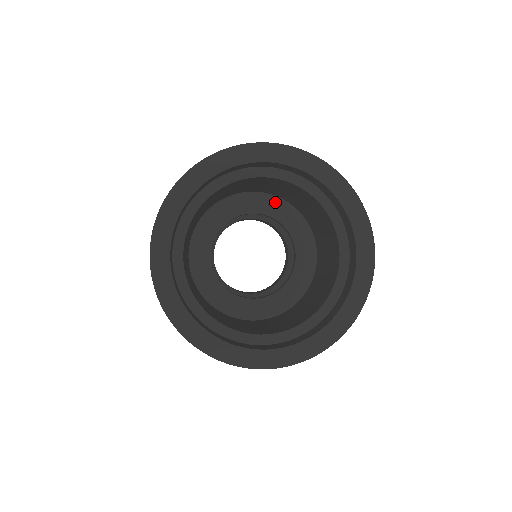
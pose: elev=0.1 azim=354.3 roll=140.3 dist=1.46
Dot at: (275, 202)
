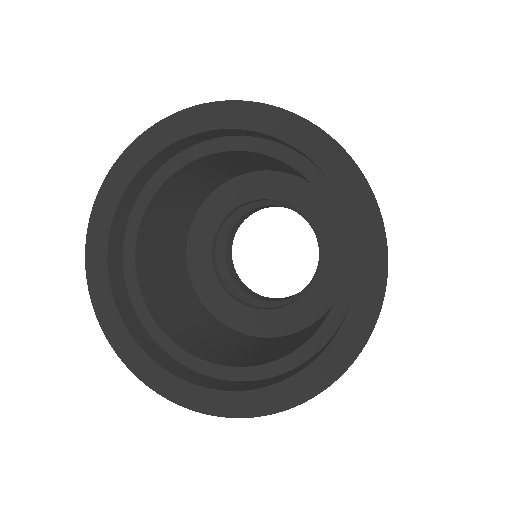
Dot at: occluded
